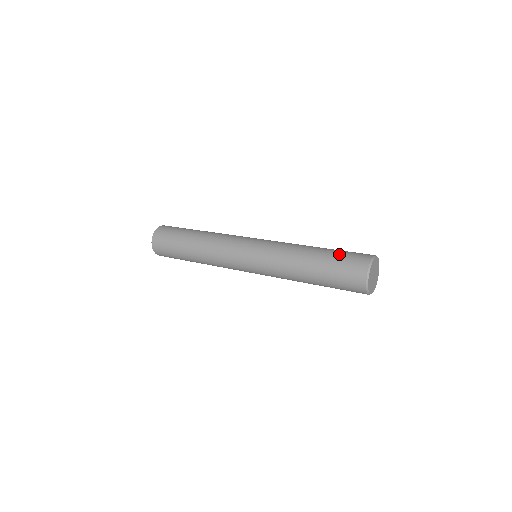
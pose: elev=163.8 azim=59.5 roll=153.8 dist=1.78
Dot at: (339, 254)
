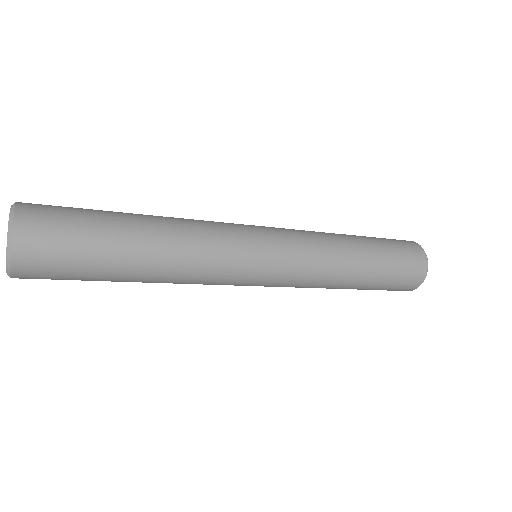
Dot at: occluded
